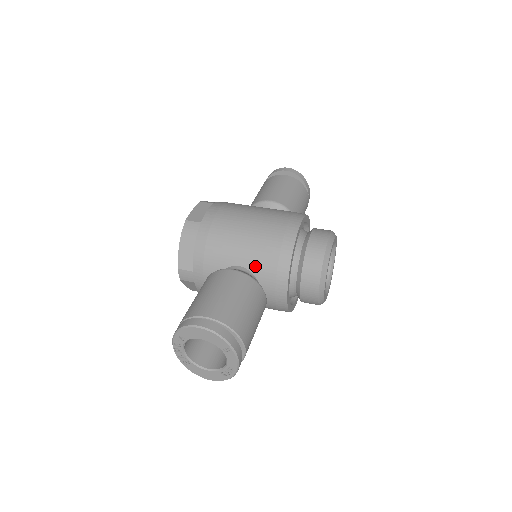
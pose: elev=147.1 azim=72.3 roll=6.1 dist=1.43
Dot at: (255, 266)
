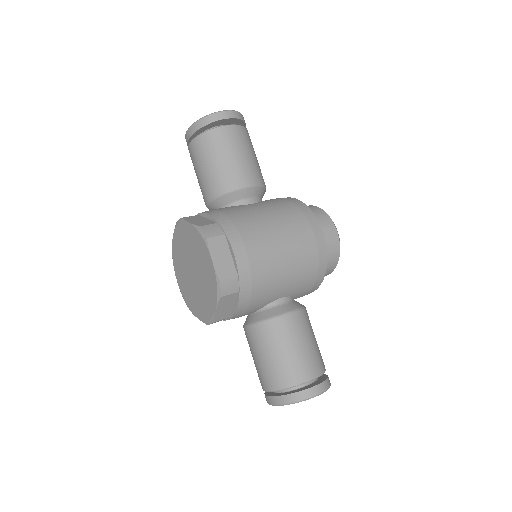
Dot at: (296, 292)
